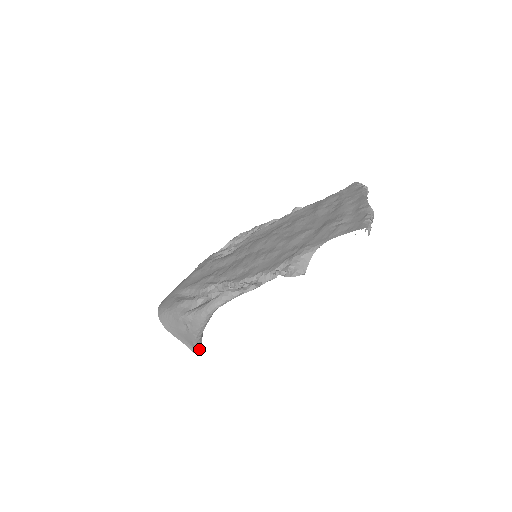
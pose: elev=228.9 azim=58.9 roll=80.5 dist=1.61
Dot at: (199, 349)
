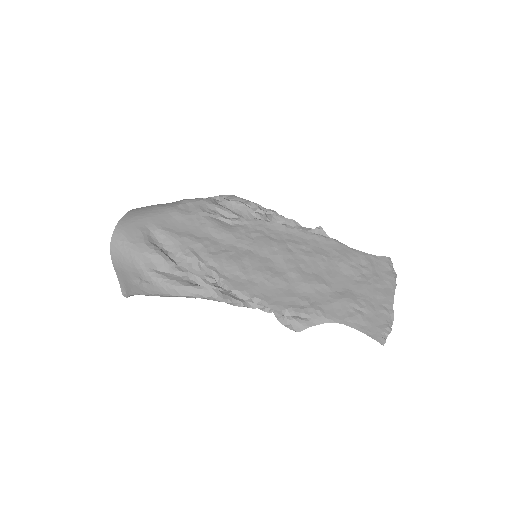
Dot at: (131, 295)
